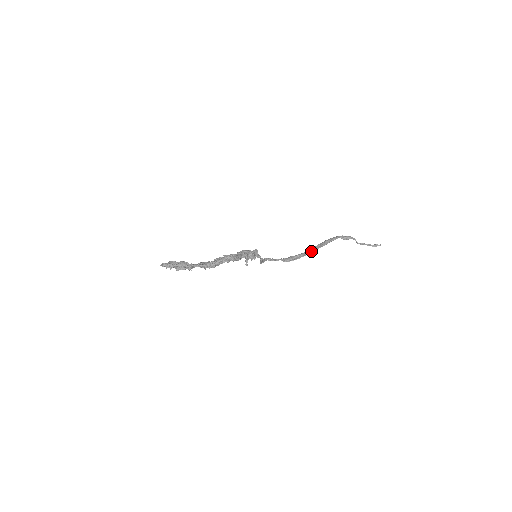
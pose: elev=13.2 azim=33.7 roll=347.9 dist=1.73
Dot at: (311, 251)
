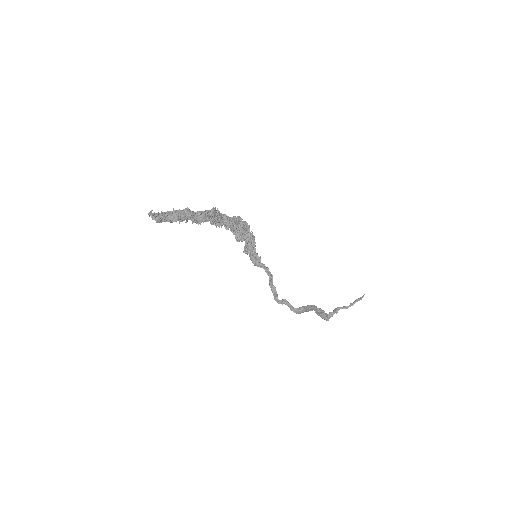
Dot at: (316, 308)
